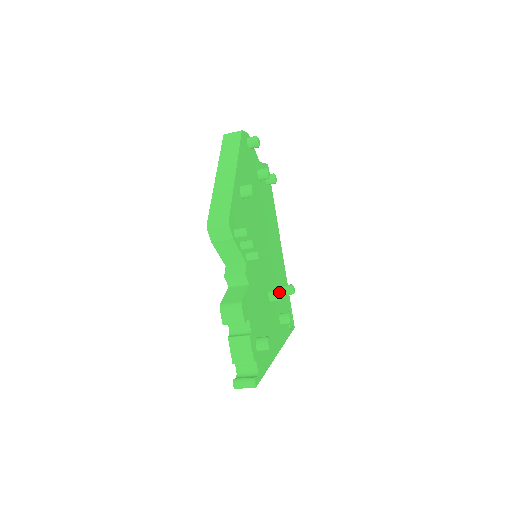
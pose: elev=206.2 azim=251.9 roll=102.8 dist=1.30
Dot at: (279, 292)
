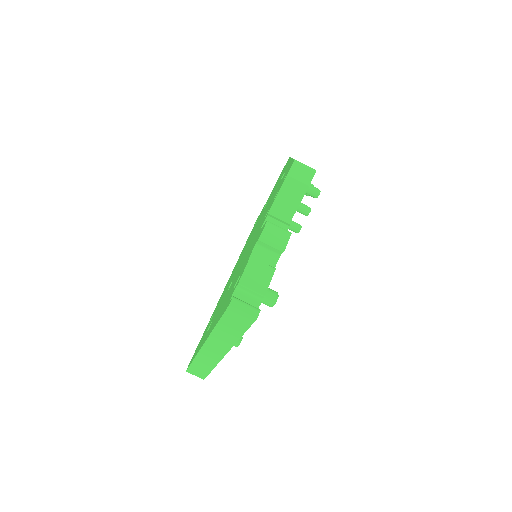
Dot at: occluded
